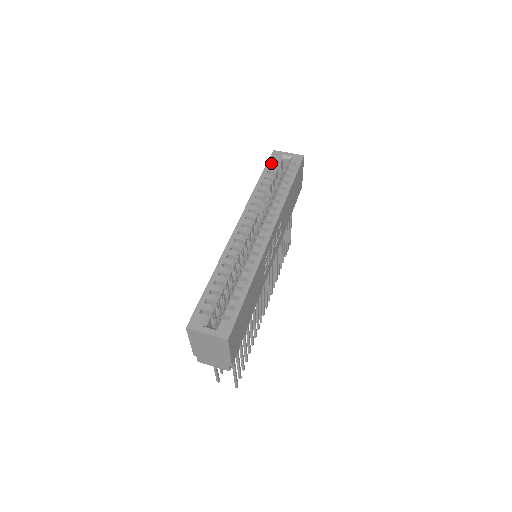
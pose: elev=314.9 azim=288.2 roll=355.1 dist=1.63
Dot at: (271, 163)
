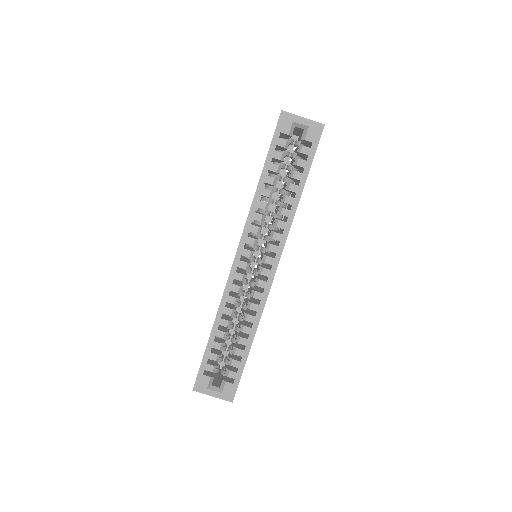
Dot at: (278, 141)
